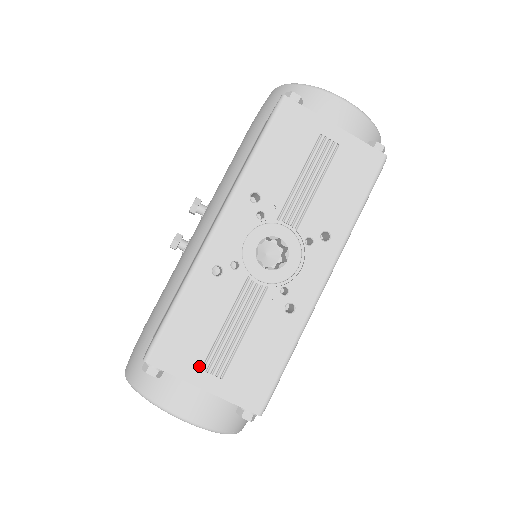
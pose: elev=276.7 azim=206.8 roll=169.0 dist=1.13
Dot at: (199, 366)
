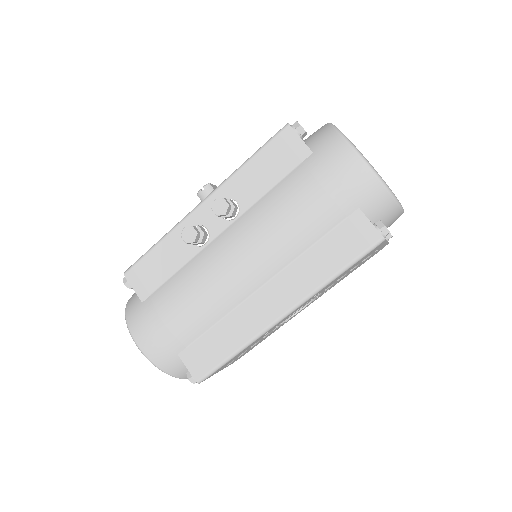
Dot at: occluded
